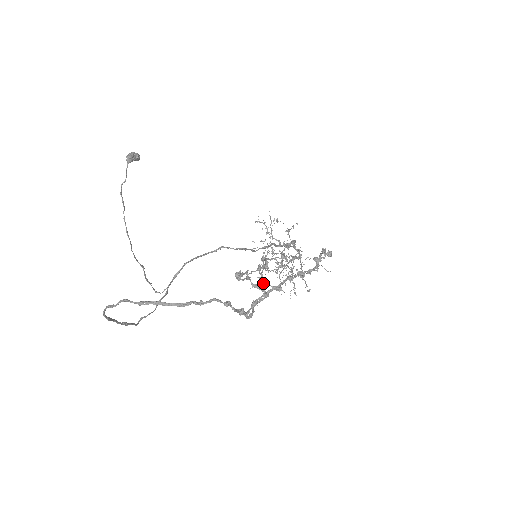
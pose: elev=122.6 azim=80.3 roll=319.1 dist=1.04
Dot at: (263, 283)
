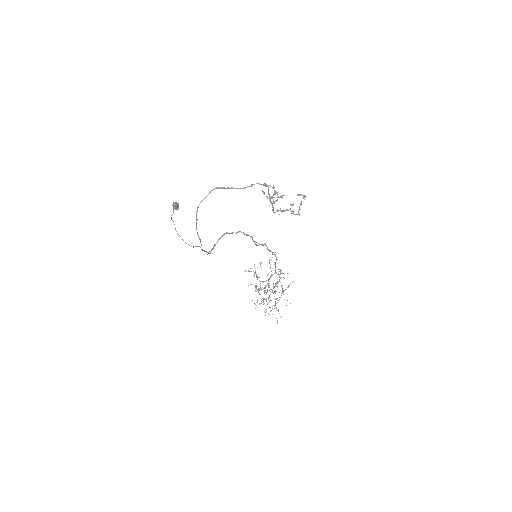
Dot at: (277, 192)
